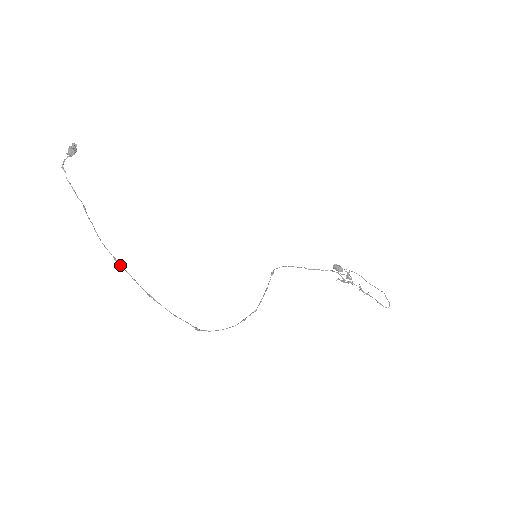
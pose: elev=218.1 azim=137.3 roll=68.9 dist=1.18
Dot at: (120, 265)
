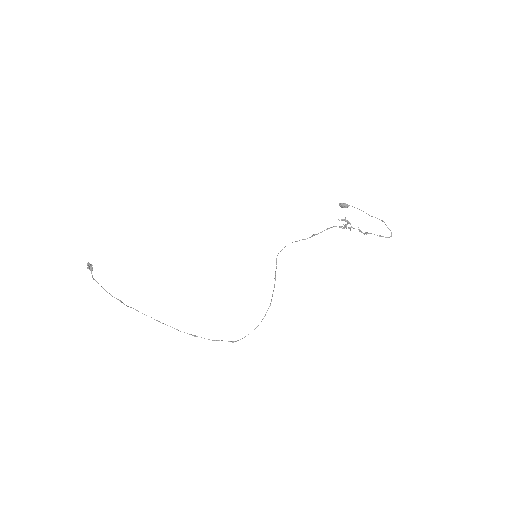
Dot at: occluded
